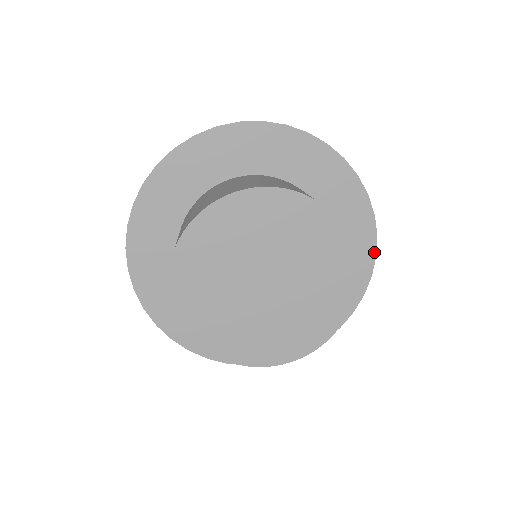
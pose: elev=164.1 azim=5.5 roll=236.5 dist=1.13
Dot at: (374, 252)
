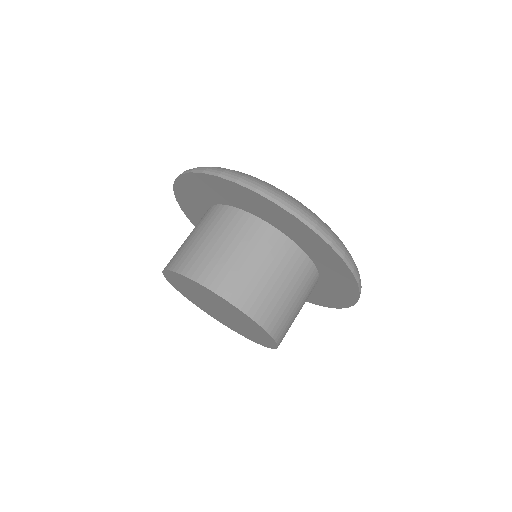
Dot at: (307, 301)
